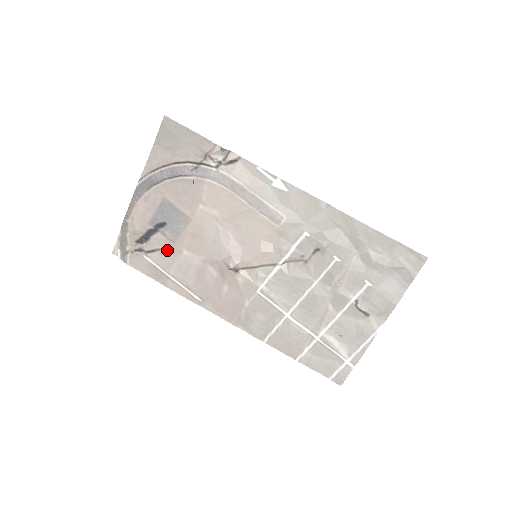
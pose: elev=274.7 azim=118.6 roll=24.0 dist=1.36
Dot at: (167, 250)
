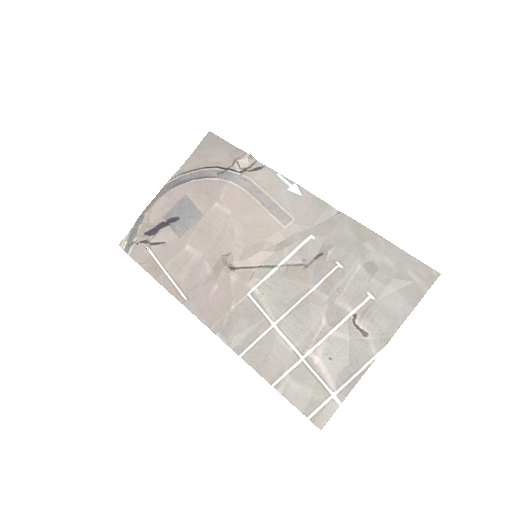
Dot at: (171, 244)
